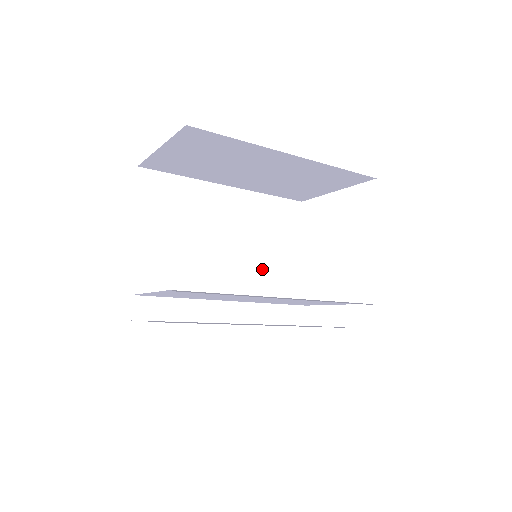
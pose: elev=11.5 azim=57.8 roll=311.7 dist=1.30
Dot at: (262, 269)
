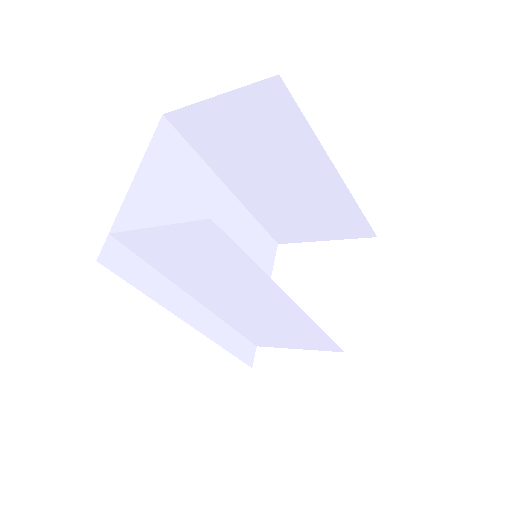
Dot at: occluded
